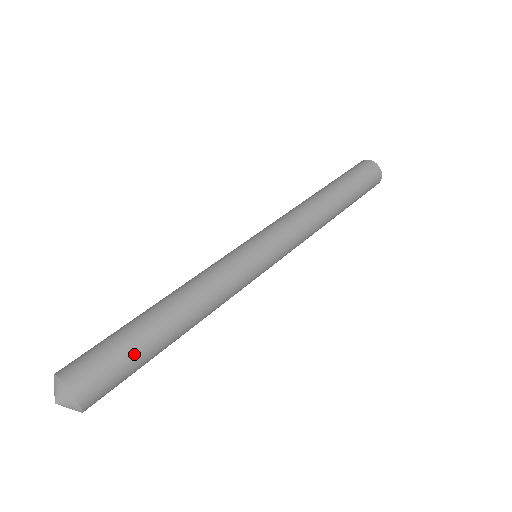
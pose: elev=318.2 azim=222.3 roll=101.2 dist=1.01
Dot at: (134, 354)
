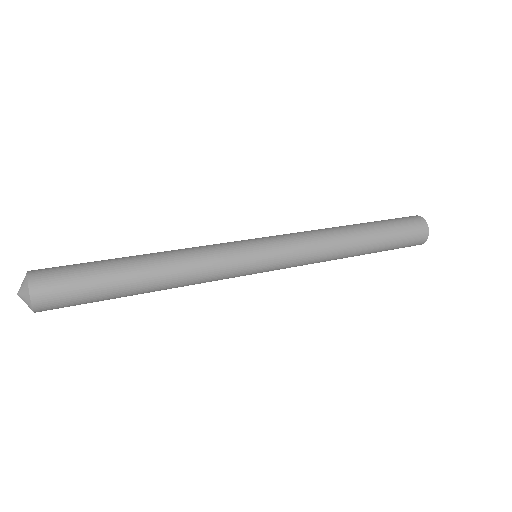
Dot at: (93, 266)
